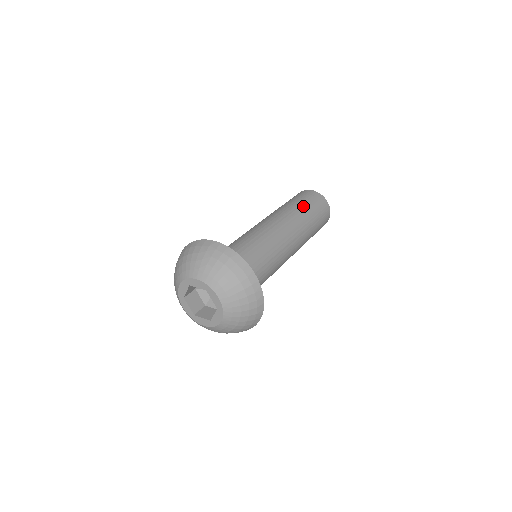
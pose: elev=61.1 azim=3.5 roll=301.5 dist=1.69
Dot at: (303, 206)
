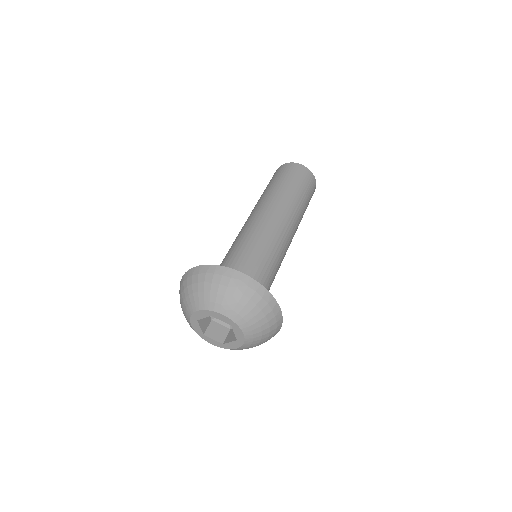
Dot at: (299, 193)
